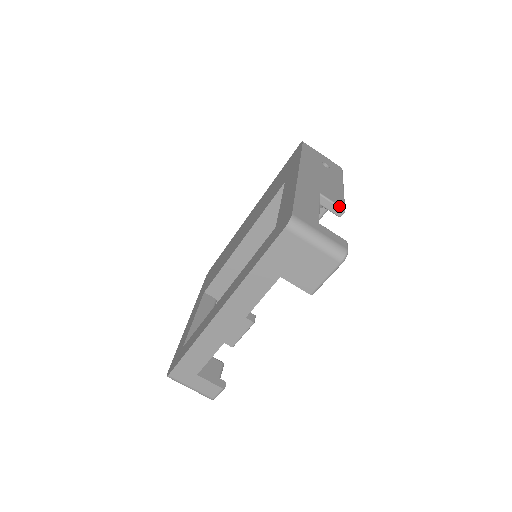
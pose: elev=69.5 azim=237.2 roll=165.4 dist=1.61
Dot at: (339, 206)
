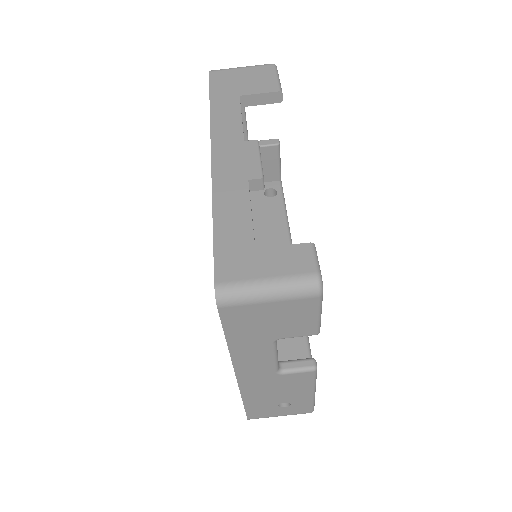
Dot at: (270, 140)
